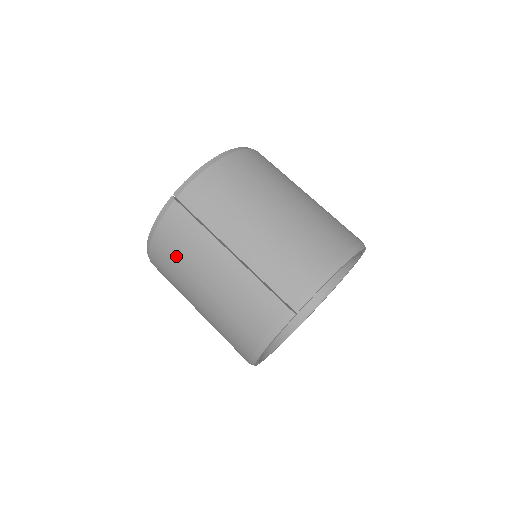
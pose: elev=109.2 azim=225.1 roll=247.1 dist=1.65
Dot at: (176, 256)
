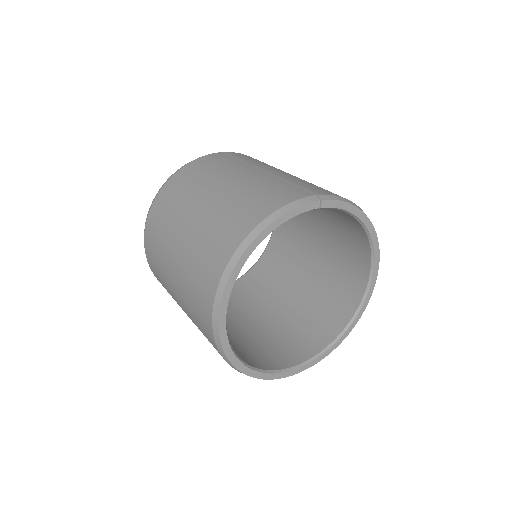
Dot at: (200, 174)
